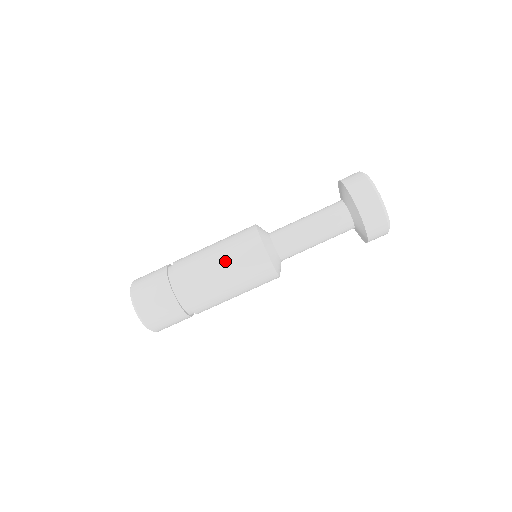
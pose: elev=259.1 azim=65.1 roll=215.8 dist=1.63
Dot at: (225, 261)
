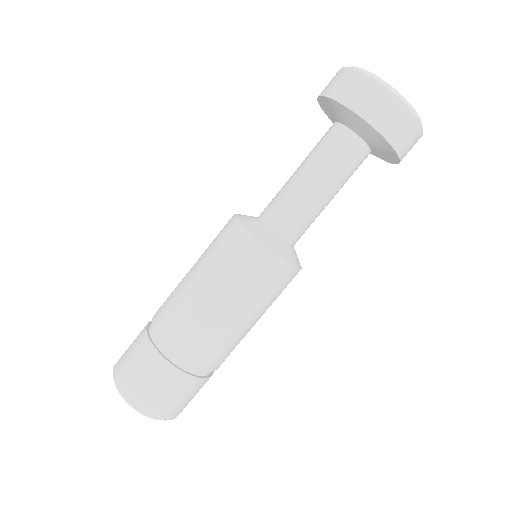
Dot at: (202, 271)
